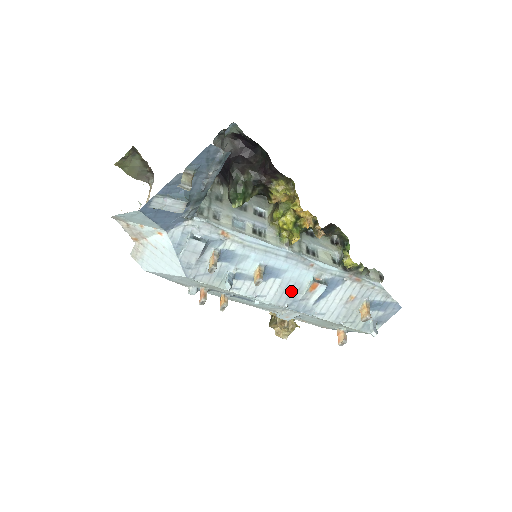
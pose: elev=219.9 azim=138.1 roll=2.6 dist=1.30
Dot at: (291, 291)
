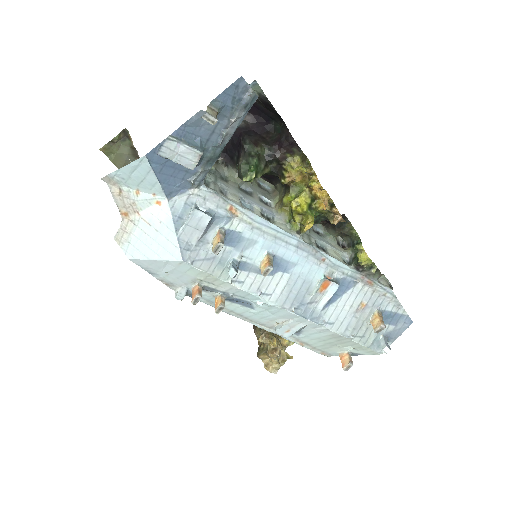
Dot at: (299, 291)
